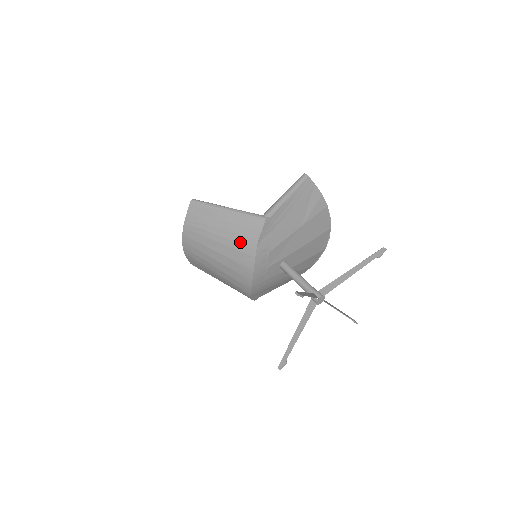
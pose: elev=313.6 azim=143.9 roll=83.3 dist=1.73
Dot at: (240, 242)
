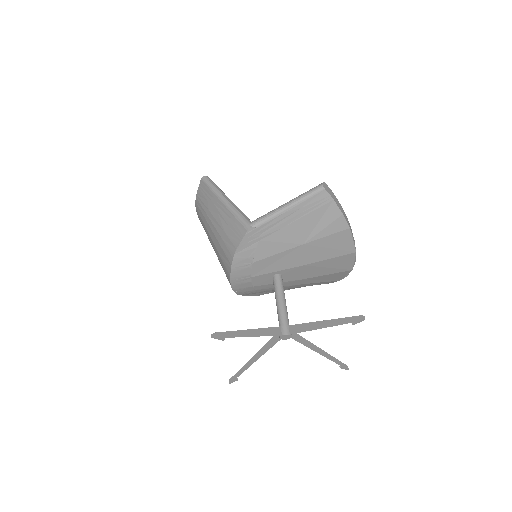
Dot at: (225, 242)
